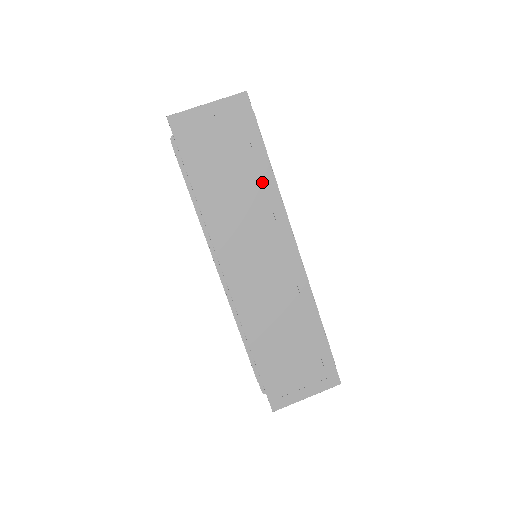
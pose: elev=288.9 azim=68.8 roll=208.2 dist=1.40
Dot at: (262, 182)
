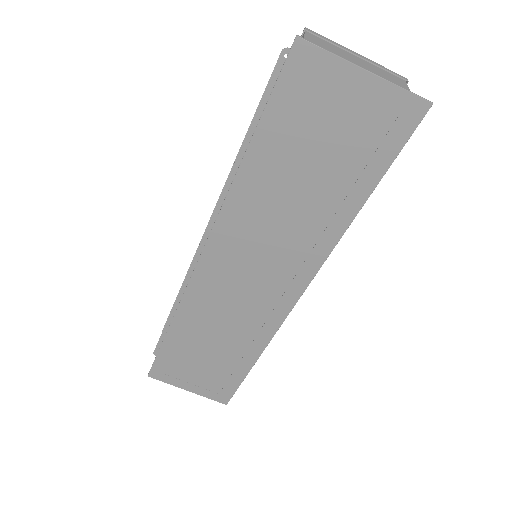
Dot at: (332, 216)
